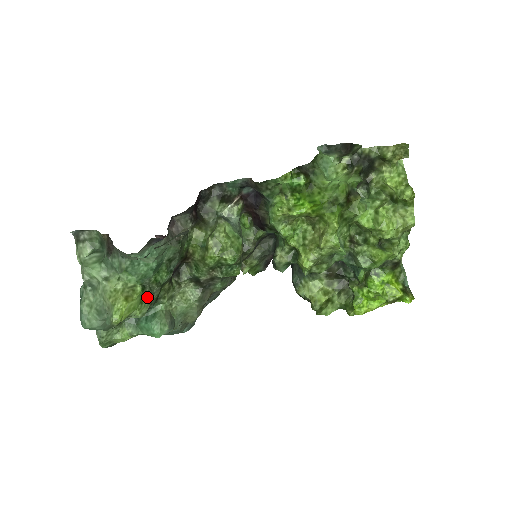
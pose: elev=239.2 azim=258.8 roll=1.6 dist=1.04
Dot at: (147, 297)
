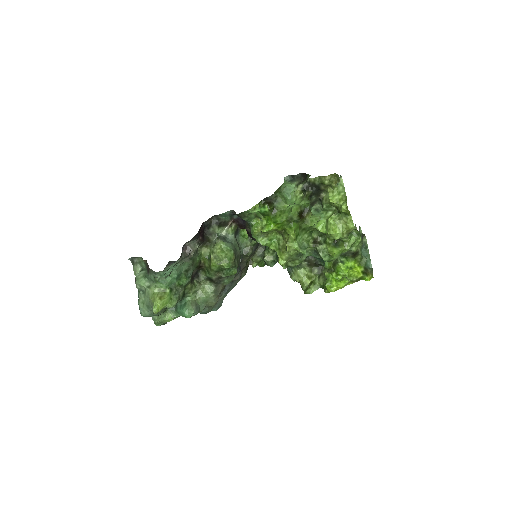
Dot at: (175, 295)
